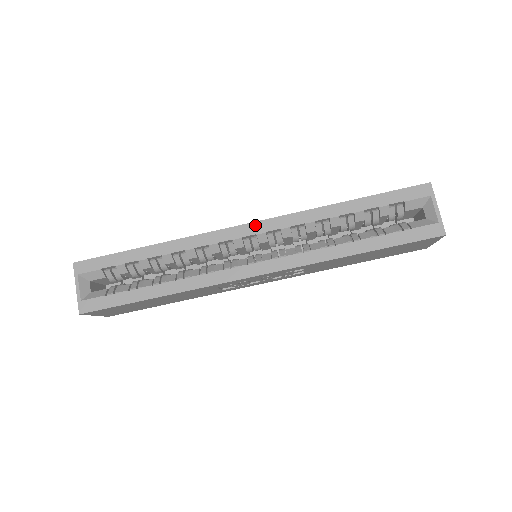
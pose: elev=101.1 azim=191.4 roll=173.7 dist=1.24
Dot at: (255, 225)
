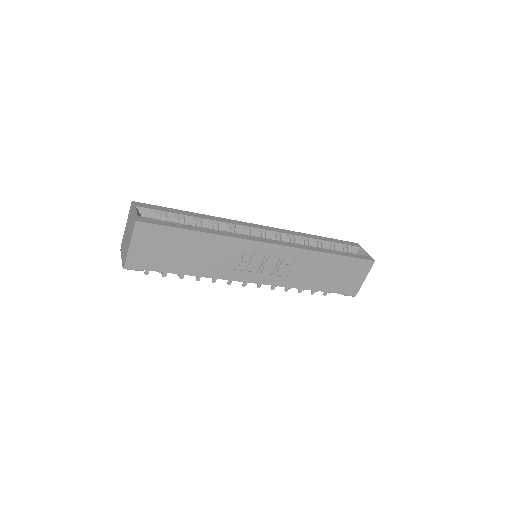
Dot at: (265, 227)
